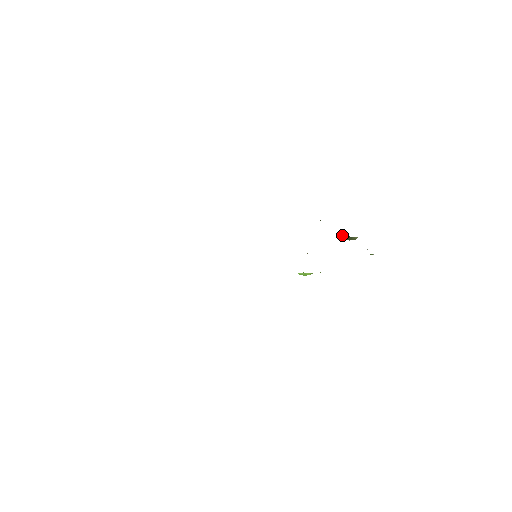
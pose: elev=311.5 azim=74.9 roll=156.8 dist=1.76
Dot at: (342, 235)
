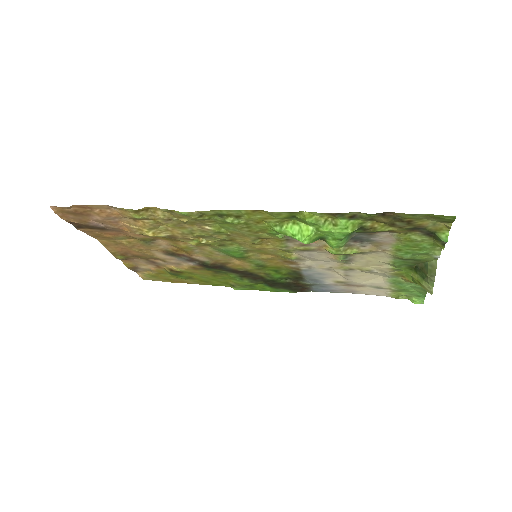
Dot at: (416, 277)
